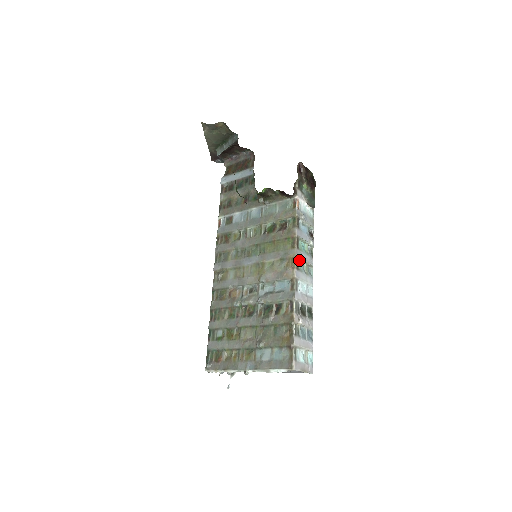
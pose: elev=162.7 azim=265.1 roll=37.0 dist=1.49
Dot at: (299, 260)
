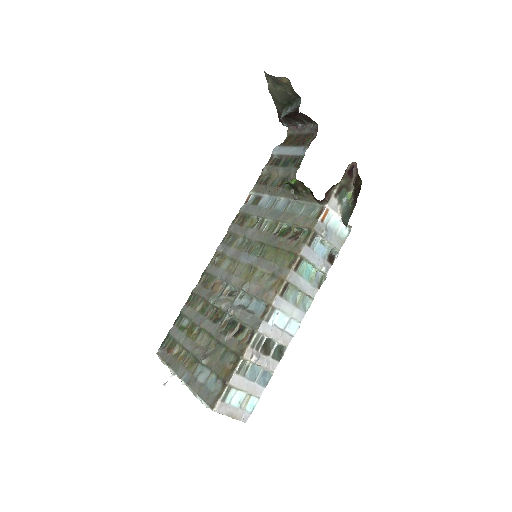
Dot at: (291, 285)
